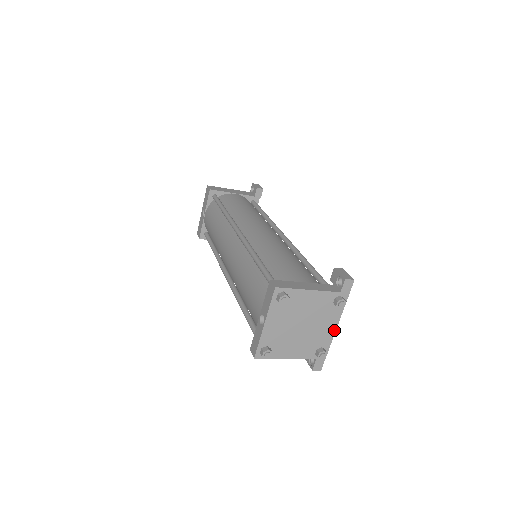
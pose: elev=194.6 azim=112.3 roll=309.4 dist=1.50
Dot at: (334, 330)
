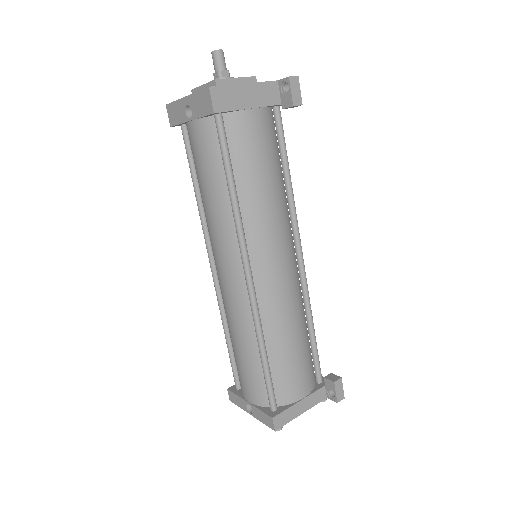
Dot at: occluded
